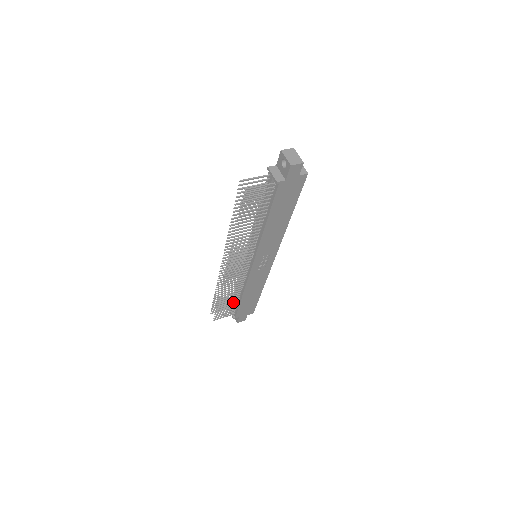
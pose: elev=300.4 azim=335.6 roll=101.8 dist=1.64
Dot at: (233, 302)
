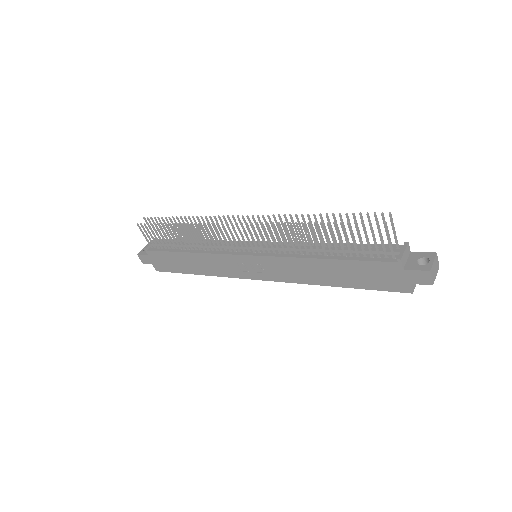
Dot at: (173, 243)
